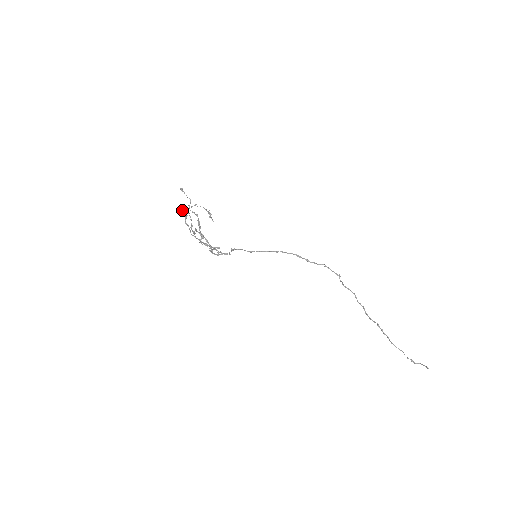
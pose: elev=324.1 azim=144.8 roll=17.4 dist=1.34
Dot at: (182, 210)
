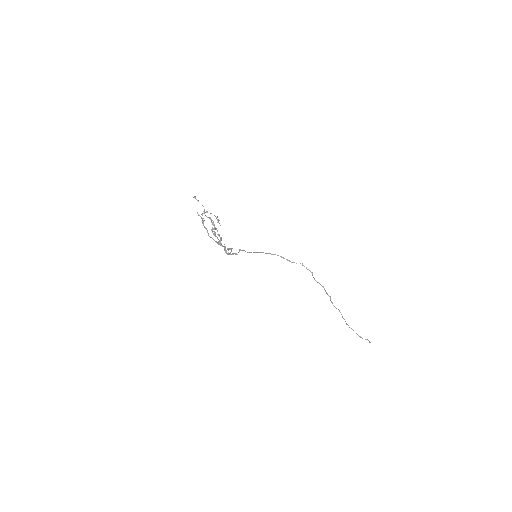
Dot at: (199, 215)
